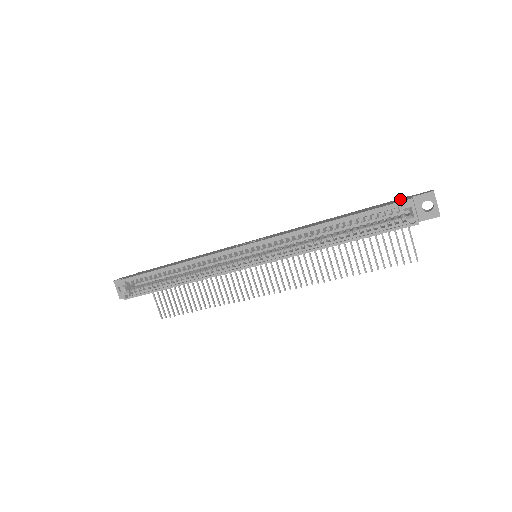
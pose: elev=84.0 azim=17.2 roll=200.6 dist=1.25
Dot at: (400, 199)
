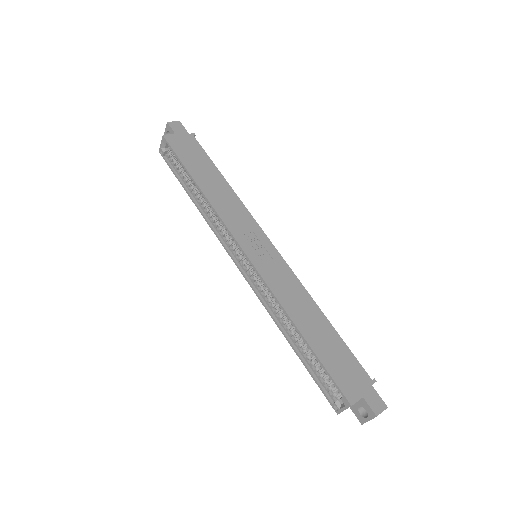
Dot at: (361, 381)
